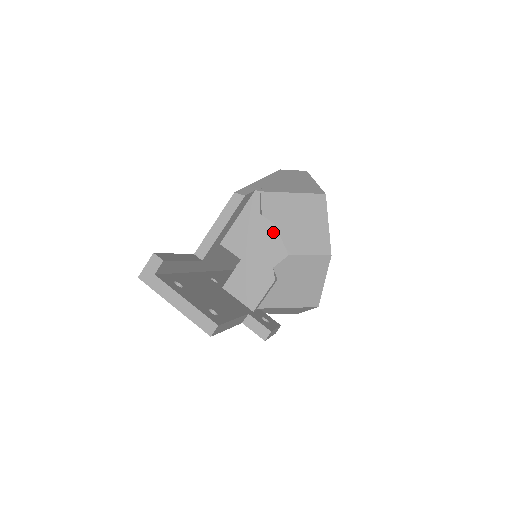
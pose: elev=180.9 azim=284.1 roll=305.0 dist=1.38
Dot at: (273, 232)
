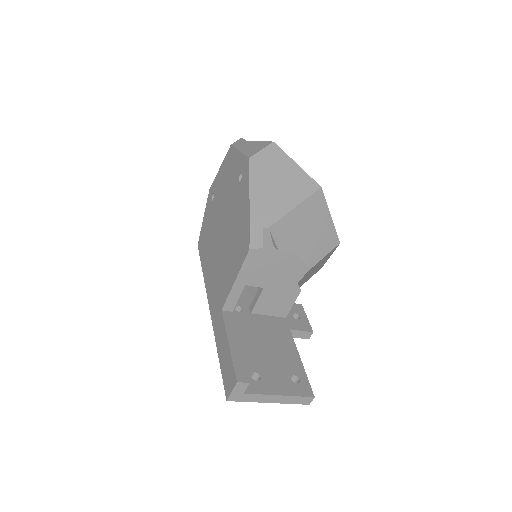
Dot at: (291, 257)
